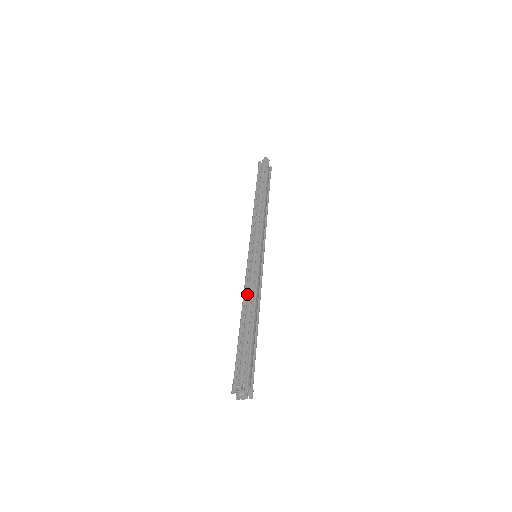
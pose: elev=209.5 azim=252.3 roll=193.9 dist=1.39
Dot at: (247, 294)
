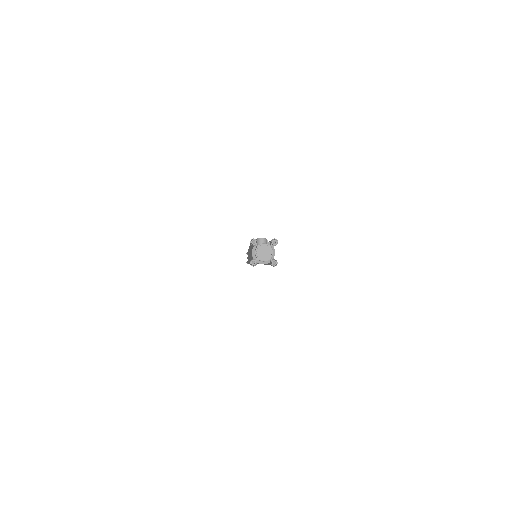
Dot at: occluded
